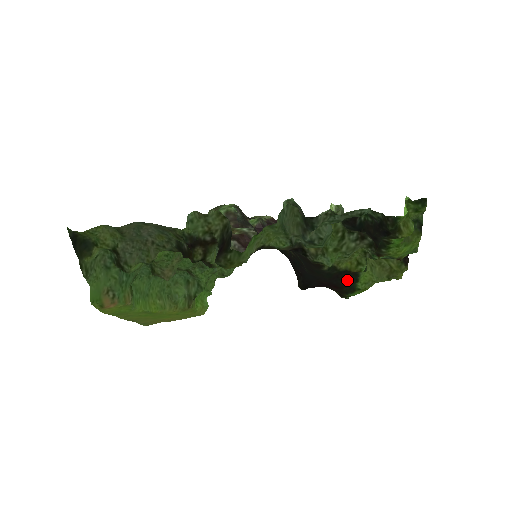
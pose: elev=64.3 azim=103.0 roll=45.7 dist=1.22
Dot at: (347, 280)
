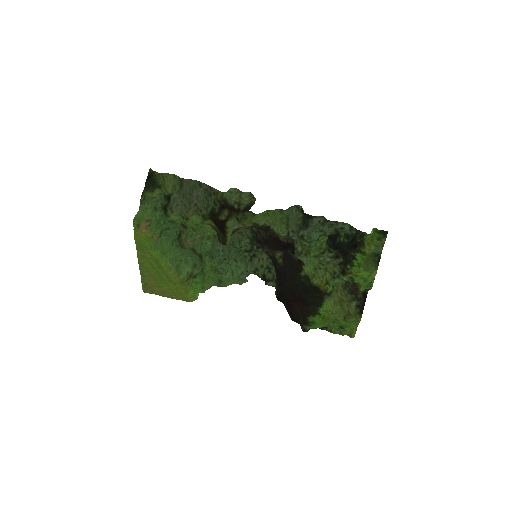
Dot at: (314, 298)
